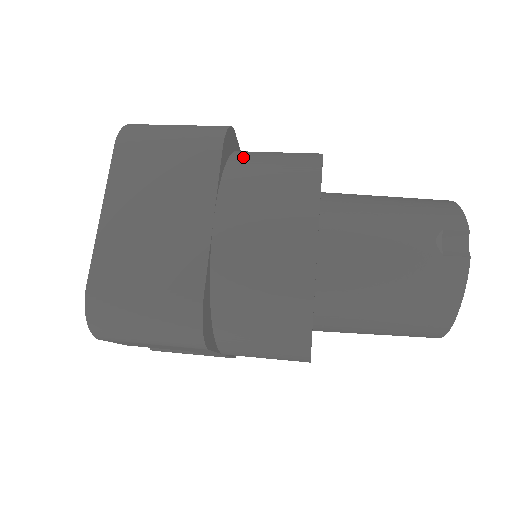
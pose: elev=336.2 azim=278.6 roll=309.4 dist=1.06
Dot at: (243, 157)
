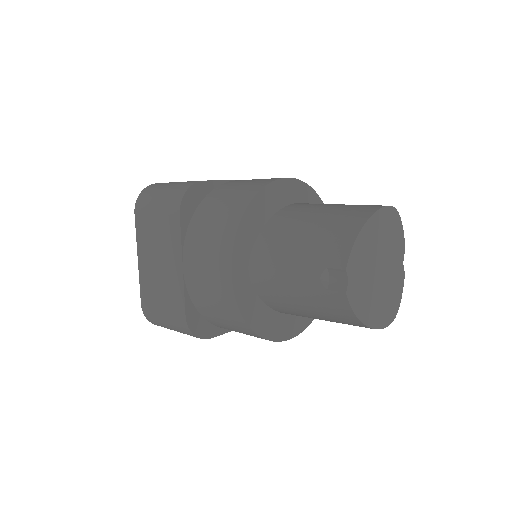
Dot at: (204, 208)
